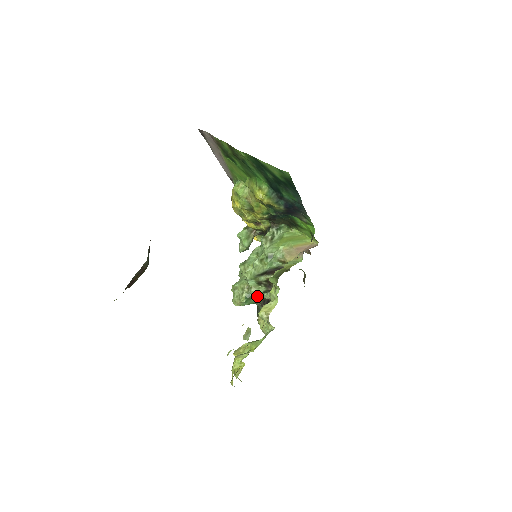
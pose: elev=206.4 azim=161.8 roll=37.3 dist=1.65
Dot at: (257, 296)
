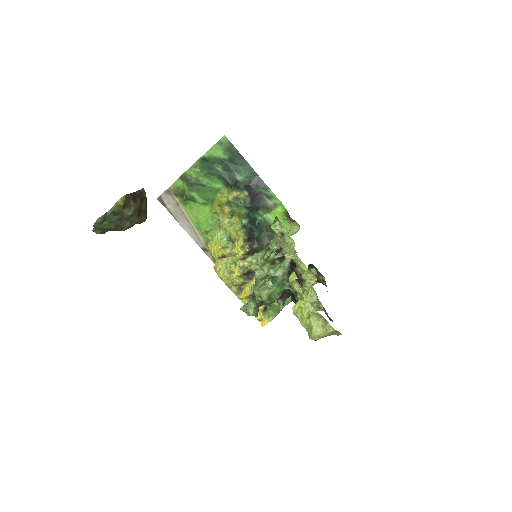
Dot at: (280, 275)
